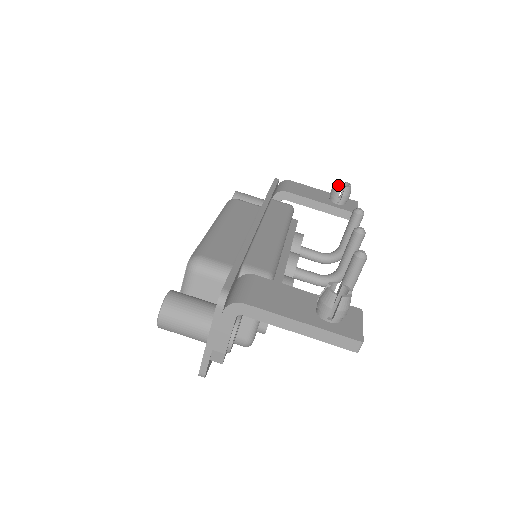
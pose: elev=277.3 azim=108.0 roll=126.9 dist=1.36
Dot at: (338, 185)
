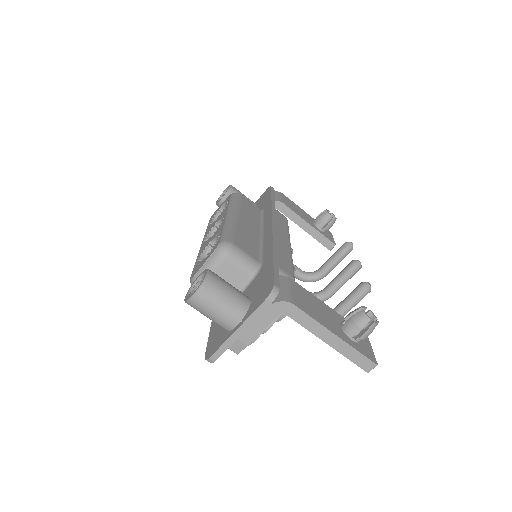
Dot at: (327, 214)
